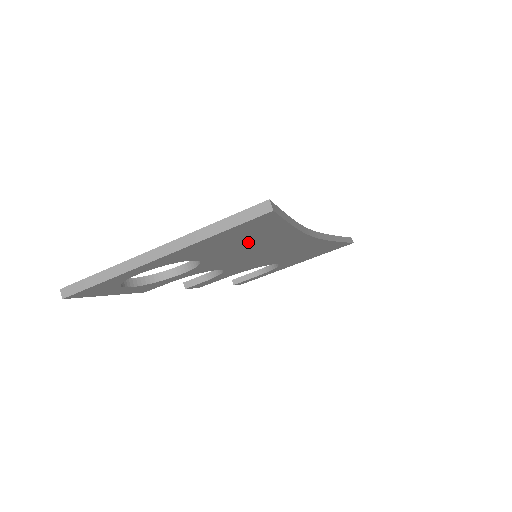
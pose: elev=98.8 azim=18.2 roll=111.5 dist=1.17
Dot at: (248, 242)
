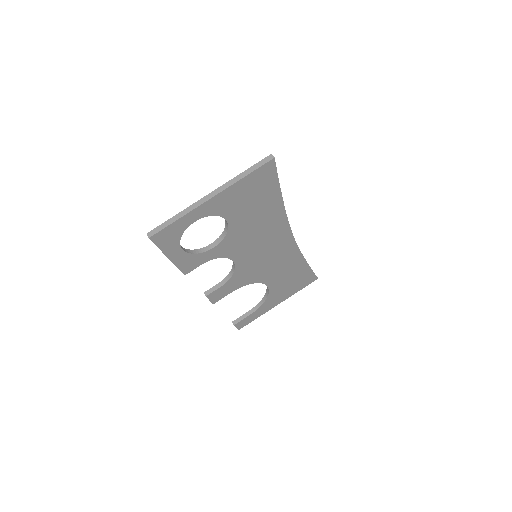
Dot at: (257, 208)
